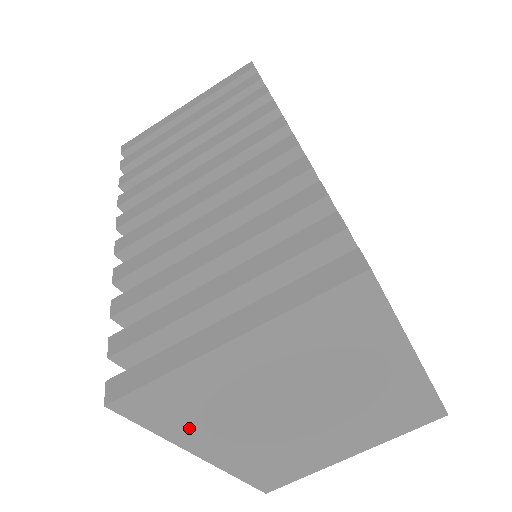
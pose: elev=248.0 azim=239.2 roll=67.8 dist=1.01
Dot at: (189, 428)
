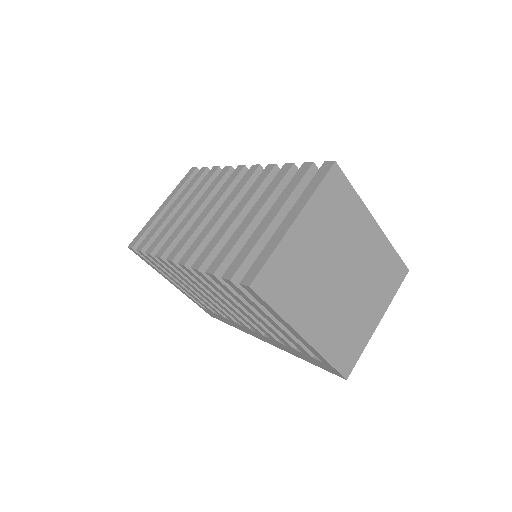
Dot at: (291, 304)
